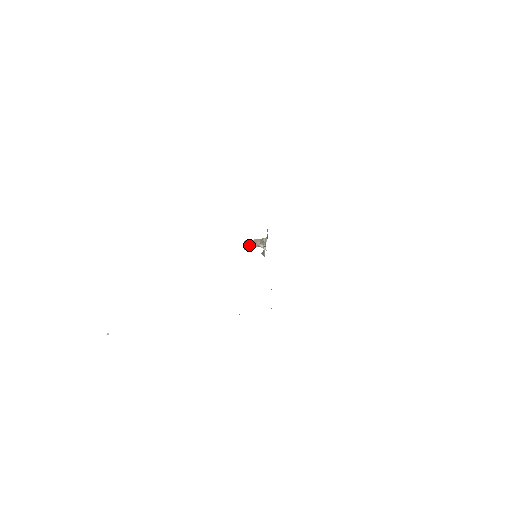
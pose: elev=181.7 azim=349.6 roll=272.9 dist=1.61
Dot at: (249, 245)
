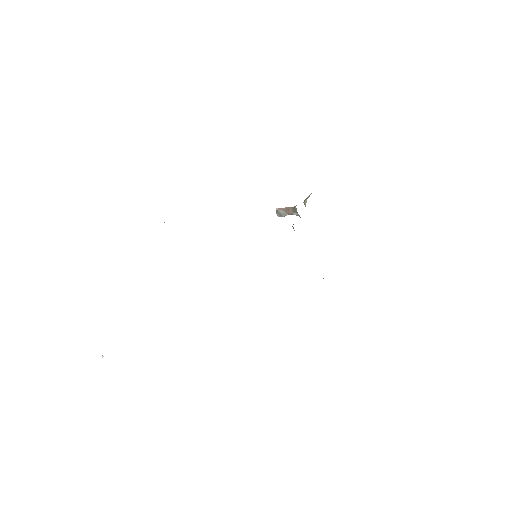
Dot at: (282, 213)
